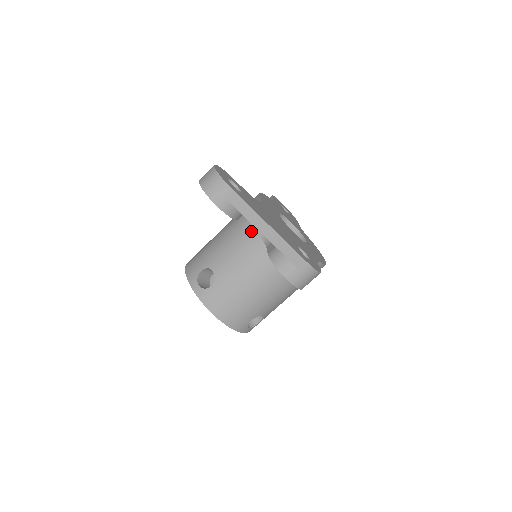
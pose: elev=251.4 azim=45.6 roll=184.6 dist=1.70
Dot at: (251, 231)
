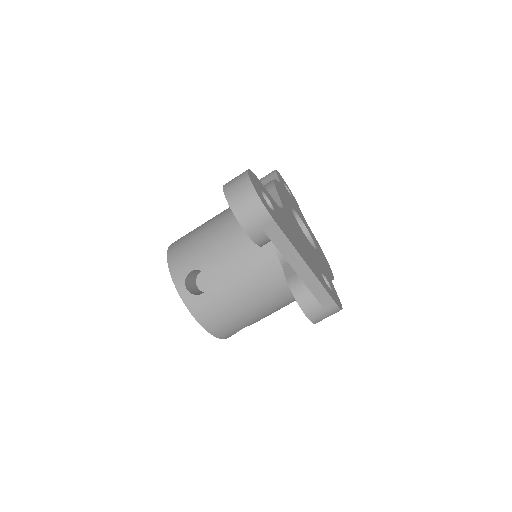
Dot at: occluded
